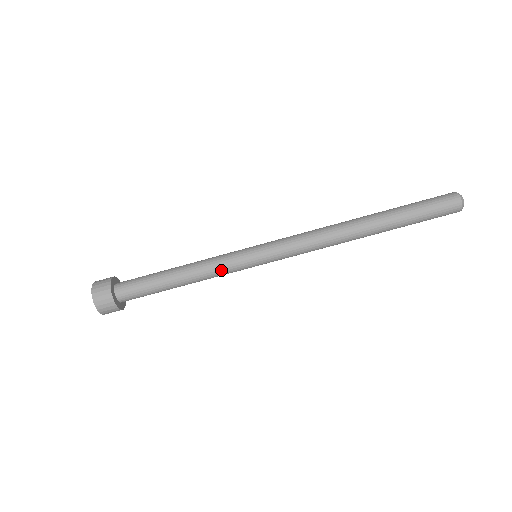
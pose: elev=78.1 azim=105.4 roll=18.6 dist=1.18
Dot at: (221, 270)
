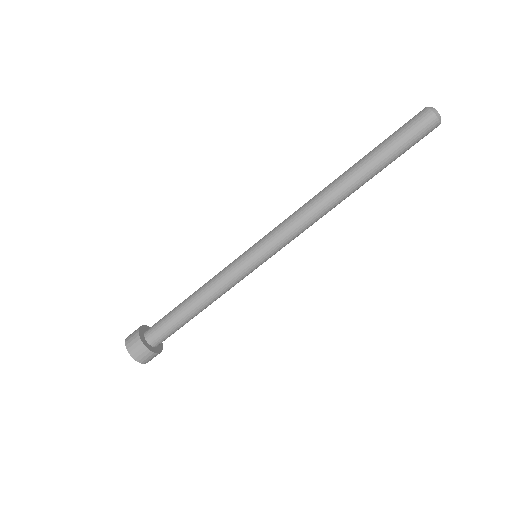
Dot at: (224, 277)
